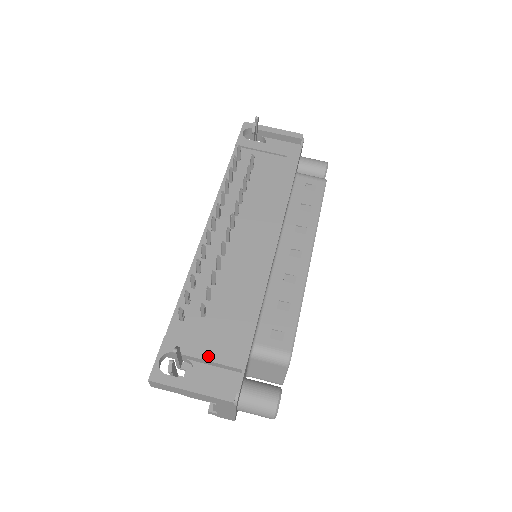
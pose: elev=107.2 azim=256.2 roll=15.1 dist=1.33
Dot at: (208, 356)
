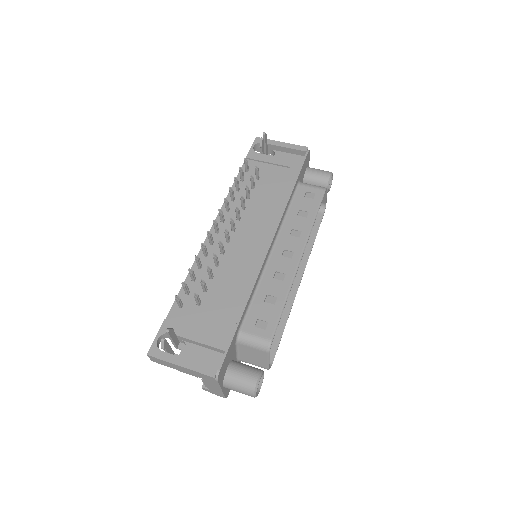
Dot at: (198, 338)
